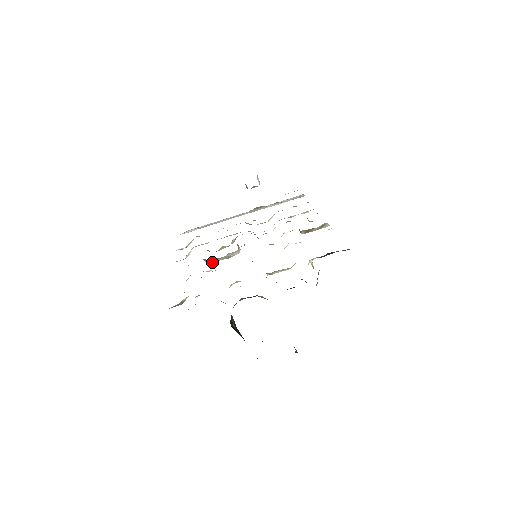
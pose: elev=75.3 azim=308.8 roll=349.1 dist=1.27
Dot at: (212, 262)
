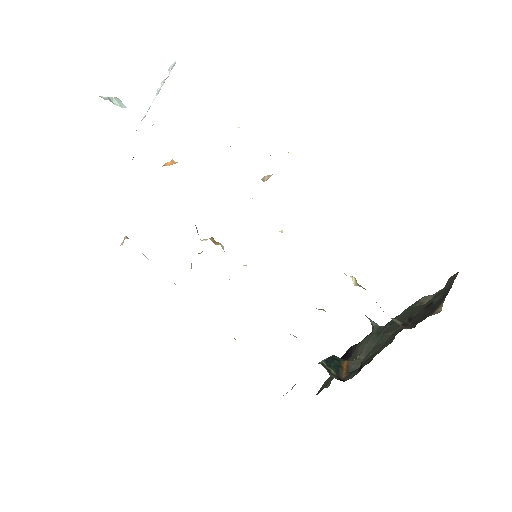
Dot at: occluded
